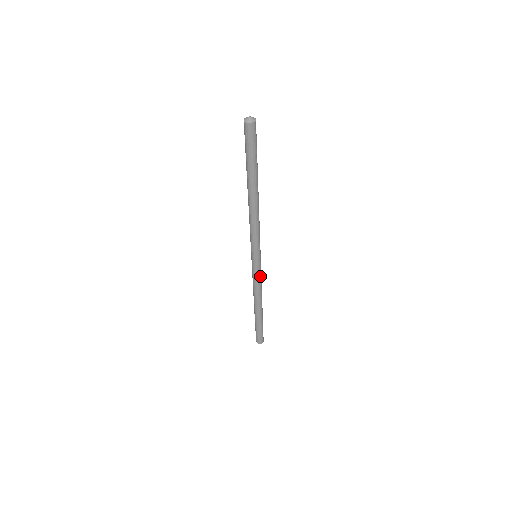
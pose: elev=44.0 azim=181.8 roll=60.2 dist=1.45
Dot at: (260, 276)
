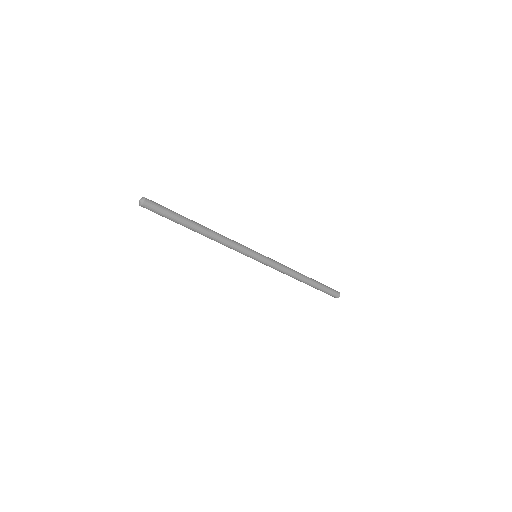
Dot at: (273, 267)
